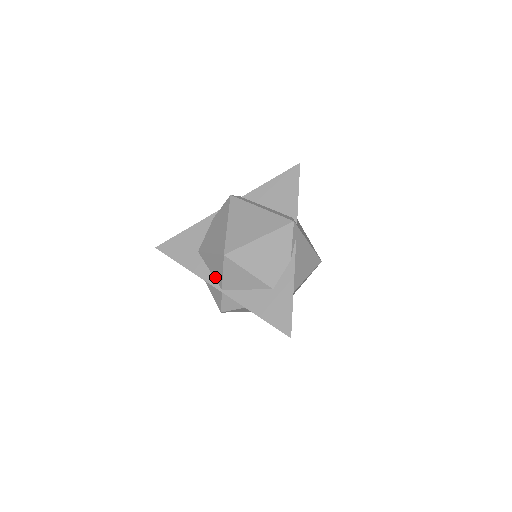
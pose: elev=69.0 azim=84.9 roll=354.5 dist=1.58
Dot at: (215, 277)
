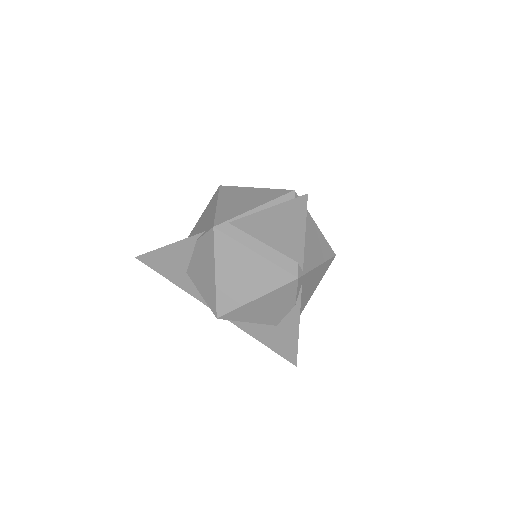
Dot at: occluded
